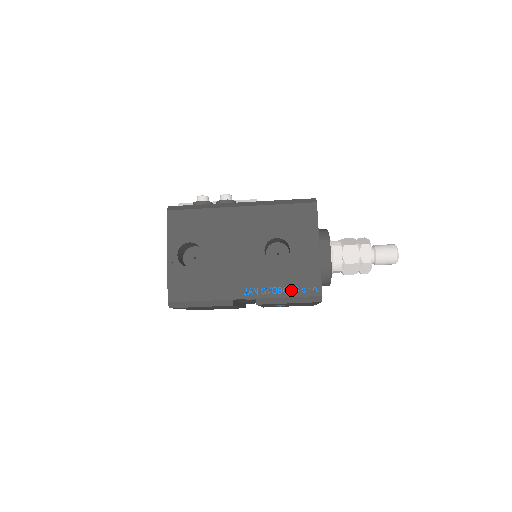
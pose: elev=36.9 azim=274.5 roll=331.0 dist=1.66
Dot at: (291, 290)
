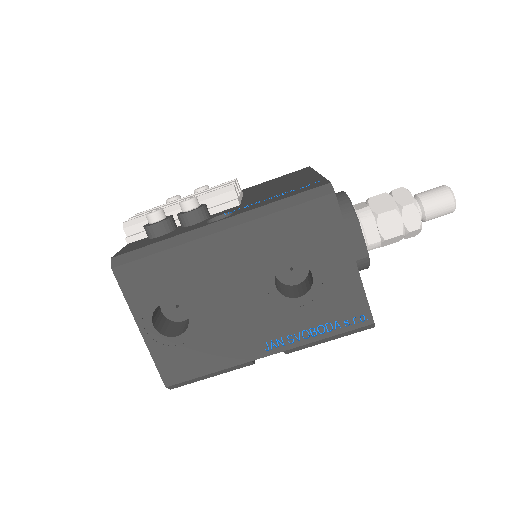
Dot at: (329, 328)
